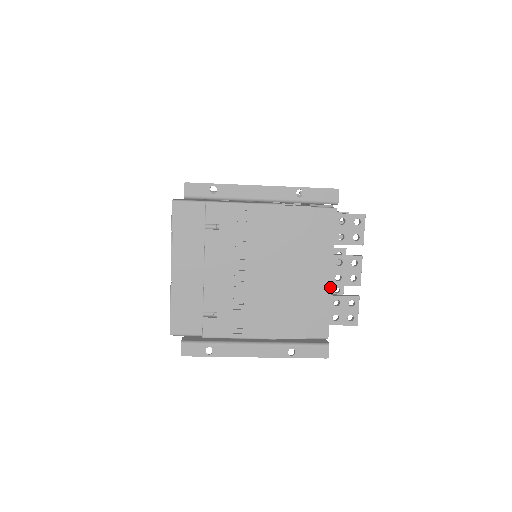
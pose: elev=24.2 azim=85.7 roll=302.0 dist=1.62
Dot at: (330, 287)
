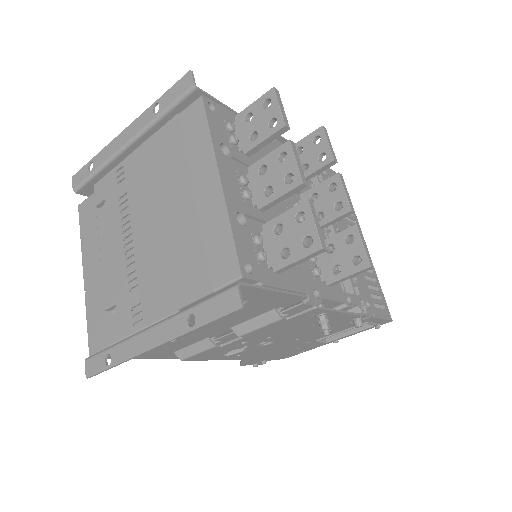
Dot at: (222, 196)
